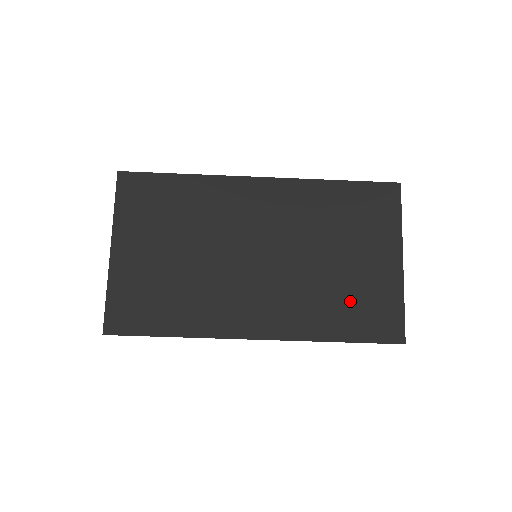
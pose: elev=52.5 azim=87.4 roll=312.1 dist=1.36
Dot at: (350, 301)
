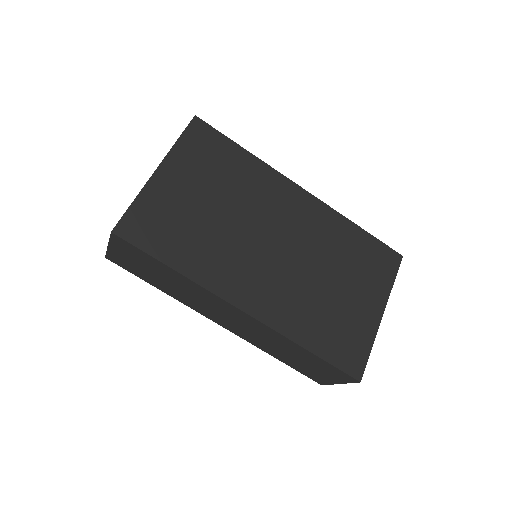
Dot at: (332, 323)
